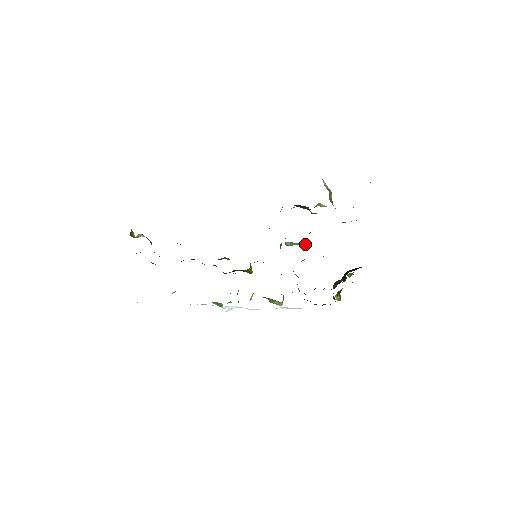
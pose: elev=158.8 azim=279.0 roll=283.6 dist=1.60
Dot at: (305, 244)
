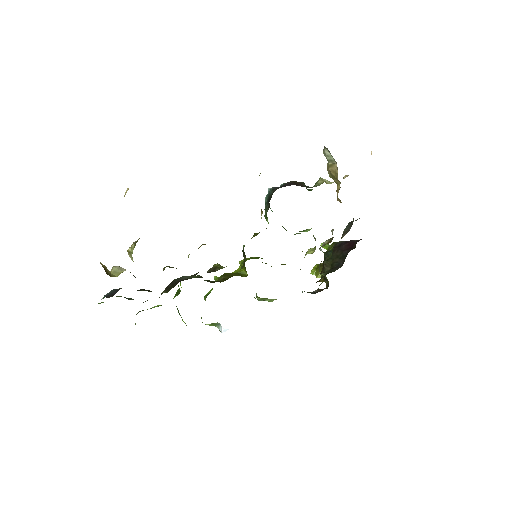
Dot at: (307, 230)
